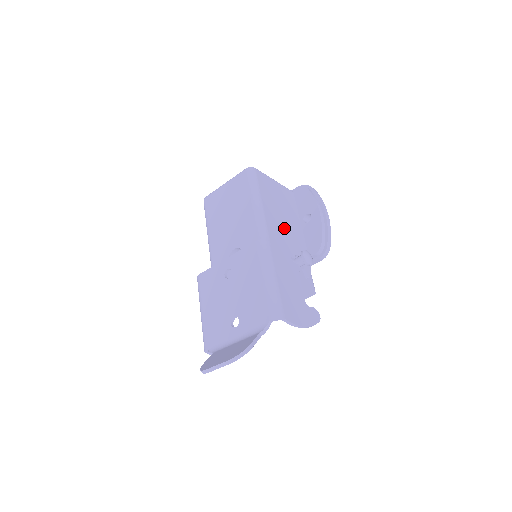
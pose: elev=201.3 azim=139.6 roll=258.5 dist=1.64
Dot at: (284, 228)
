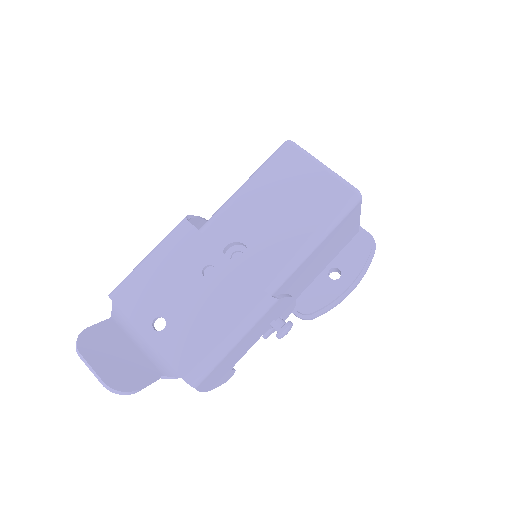
Dot at: (306, 274)
